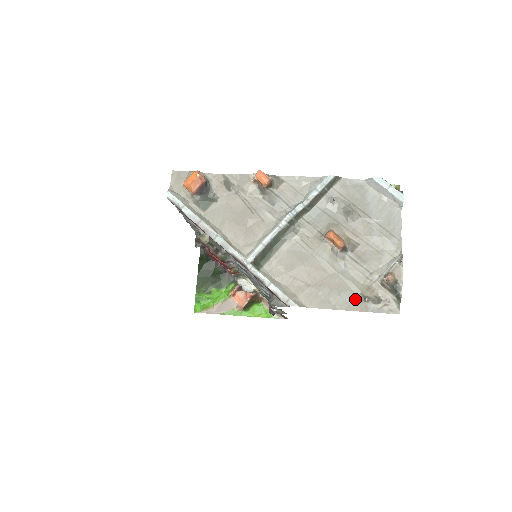
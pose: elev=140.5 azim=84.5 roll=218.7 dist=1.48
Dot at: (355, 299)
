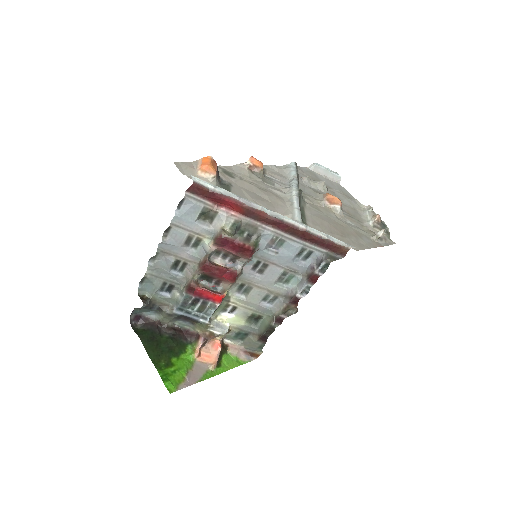
Dot at: (371, 240)
